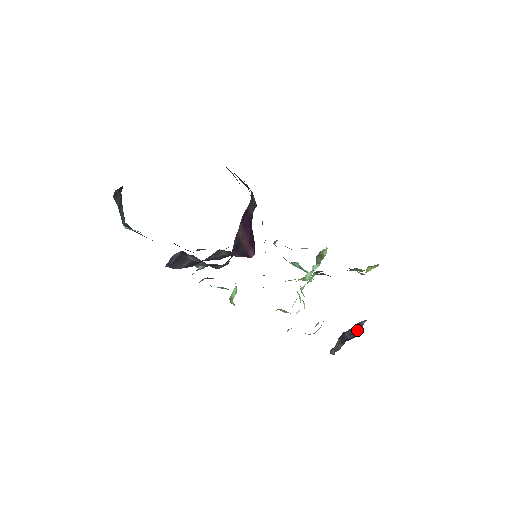
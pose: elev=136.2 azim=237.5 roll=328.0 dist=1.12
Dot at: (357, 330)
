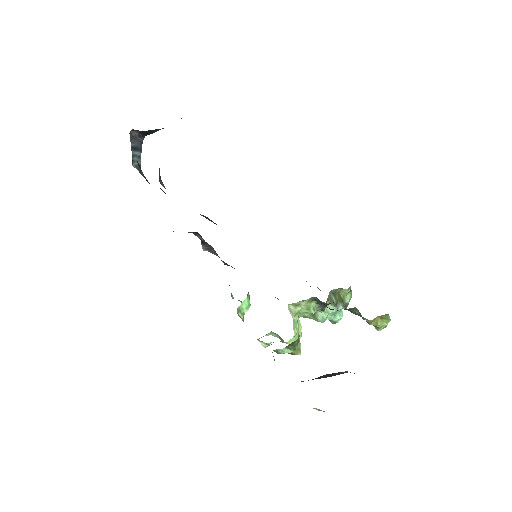
Dot at: (334, 374)
